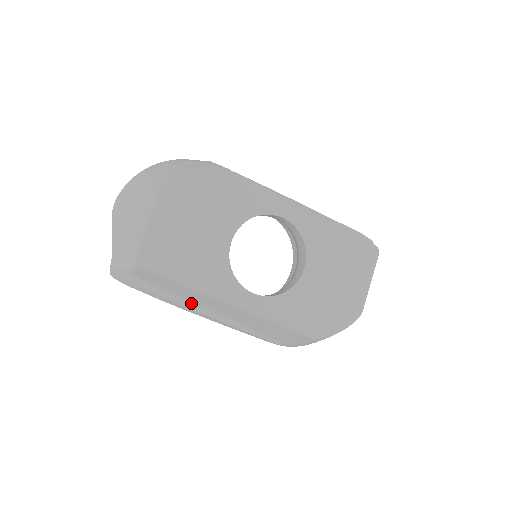
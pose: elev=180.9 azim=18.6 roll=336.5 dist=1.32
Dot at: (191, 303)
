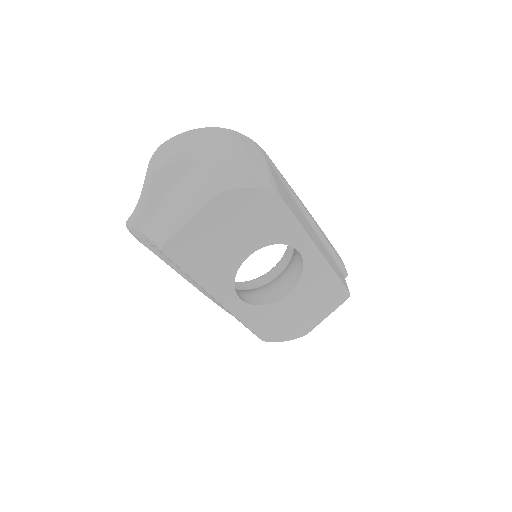
Dot at: (183, 273)
